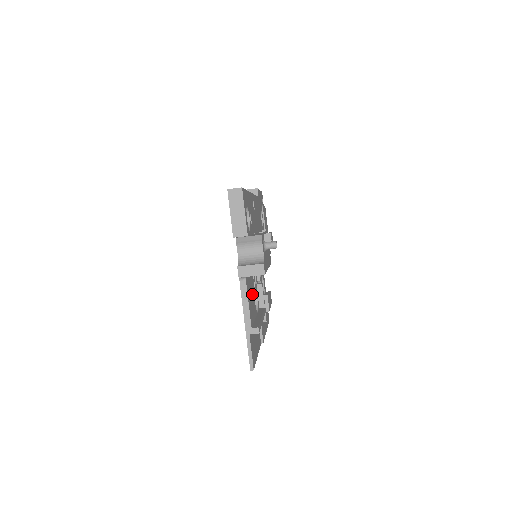
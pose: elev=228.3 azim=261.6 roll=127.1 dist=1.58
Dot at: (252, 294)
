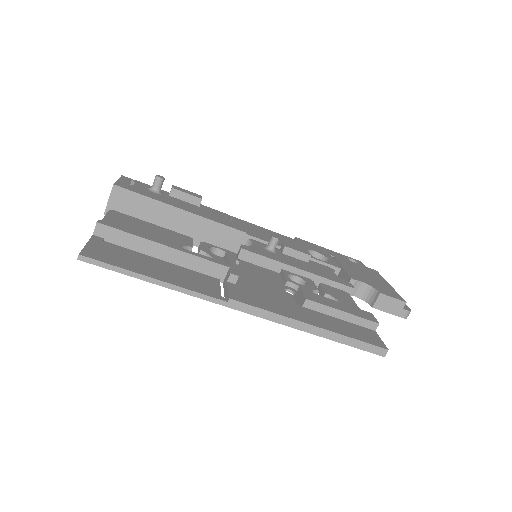
Dot at: (158, 236)
